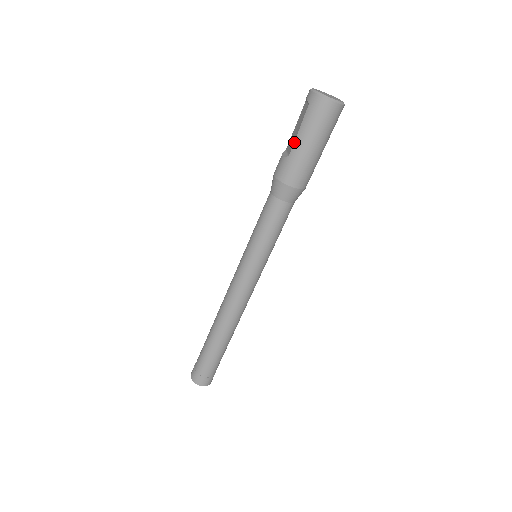
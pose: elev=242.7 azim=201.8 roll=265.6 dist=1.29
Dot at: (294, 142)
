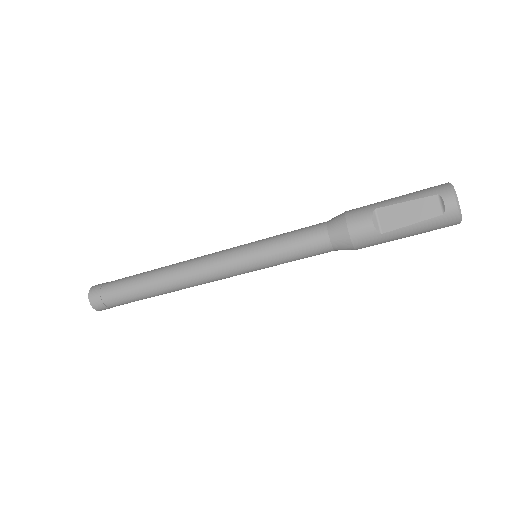
Dot at: (398, 229)
